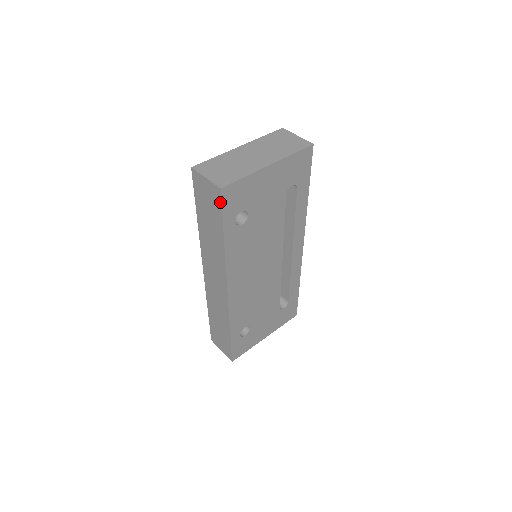
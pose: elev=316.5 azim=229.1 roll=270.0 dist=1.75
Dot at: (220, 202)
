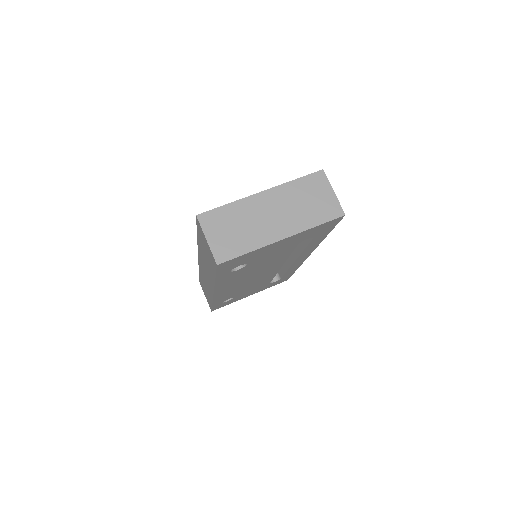
Dot at: (215, 267)
